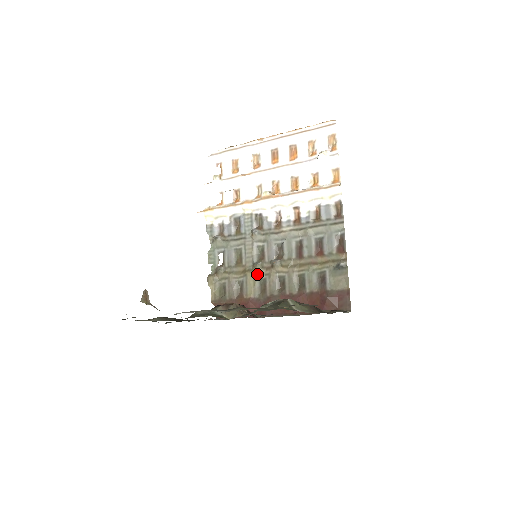
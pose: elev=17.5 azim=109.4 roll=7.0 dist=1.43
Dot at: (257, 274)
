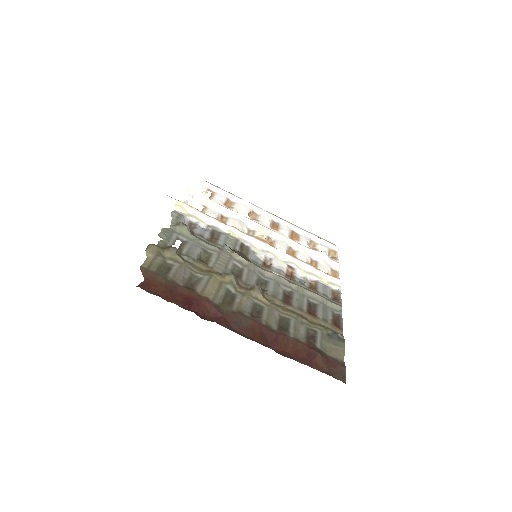
Dot at: (227, 283)
